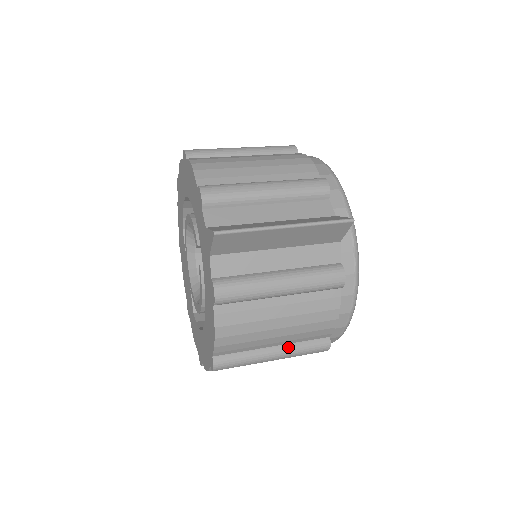
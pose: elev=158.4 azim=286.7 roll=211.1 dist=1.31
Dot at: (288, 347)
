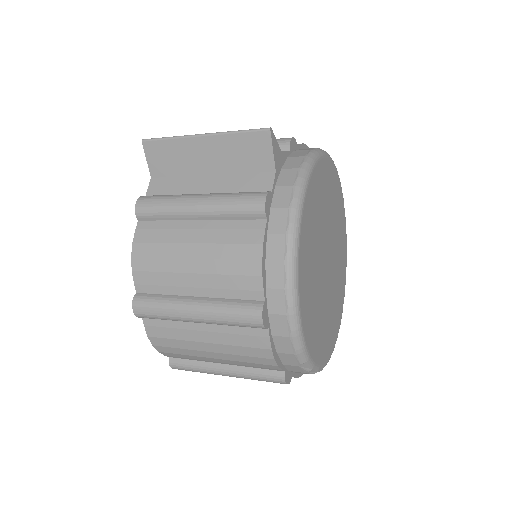
Dot at: (211, 300)
